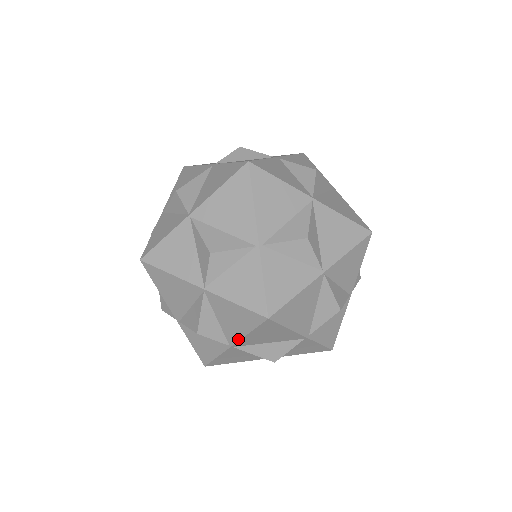
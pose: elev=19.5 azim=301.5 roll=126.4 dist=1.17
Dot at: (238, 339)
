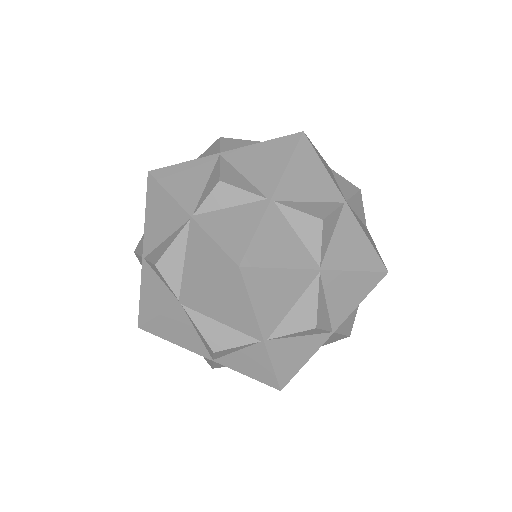
Dot at: occluded
